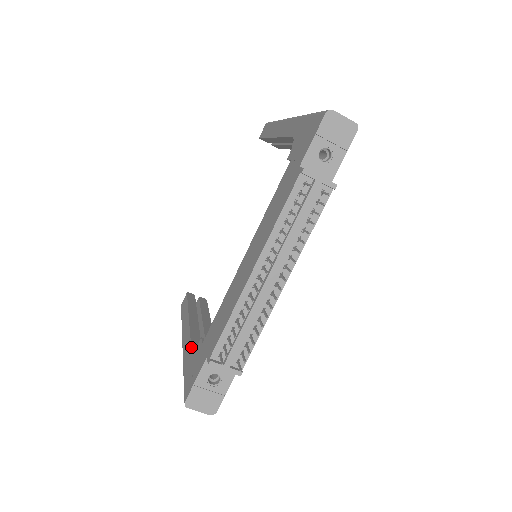
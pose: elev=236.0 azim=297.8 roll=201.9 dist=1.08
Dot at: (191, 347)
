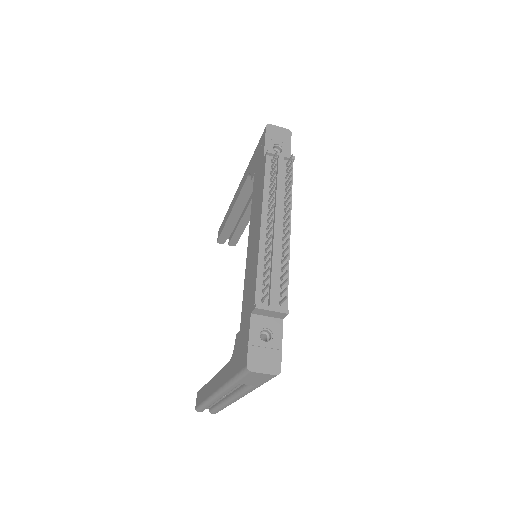
Dot at: (228, 362)
